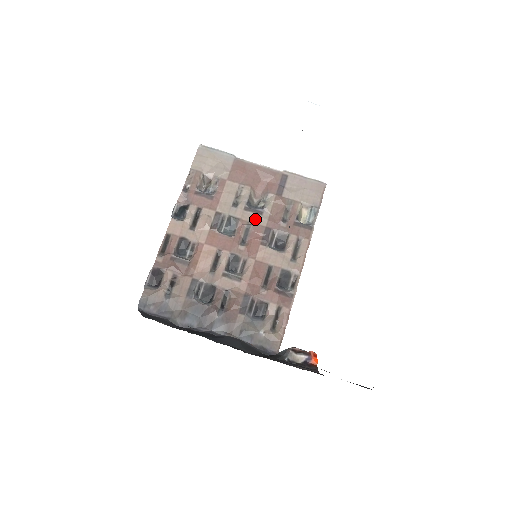
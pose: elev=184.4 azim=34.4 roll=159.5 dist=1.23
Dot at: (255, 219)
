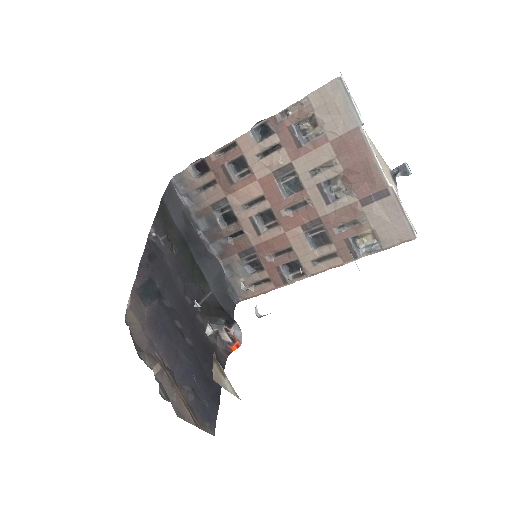
Dot at: (317, 202)
